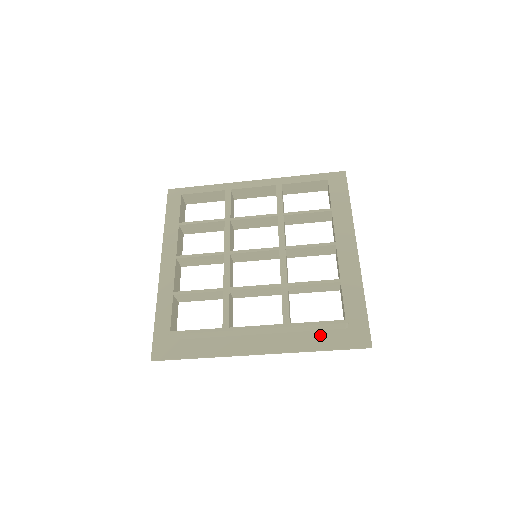
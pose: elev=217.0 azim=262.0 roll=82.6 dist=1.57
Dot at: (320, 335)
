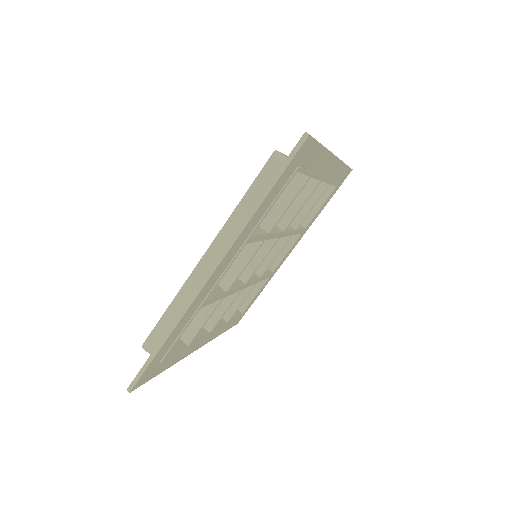
Dot at: occluded
